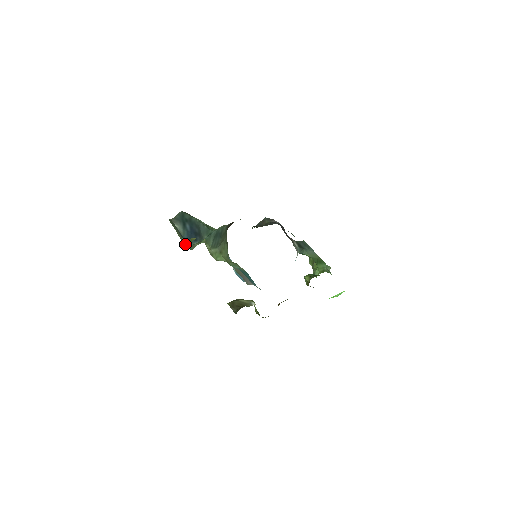
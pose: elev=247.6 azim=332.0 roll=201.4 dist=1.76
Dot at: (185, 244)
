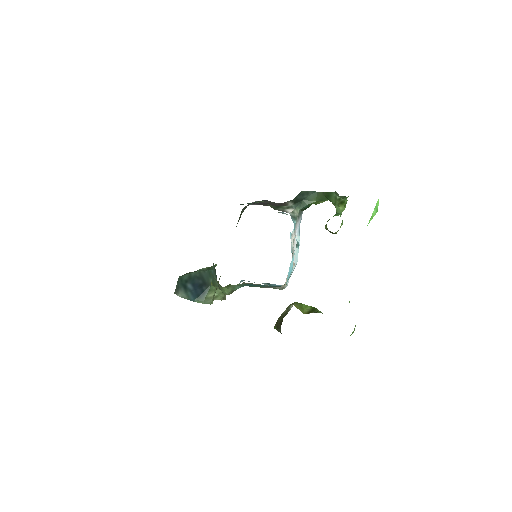
Dot at: occluded
